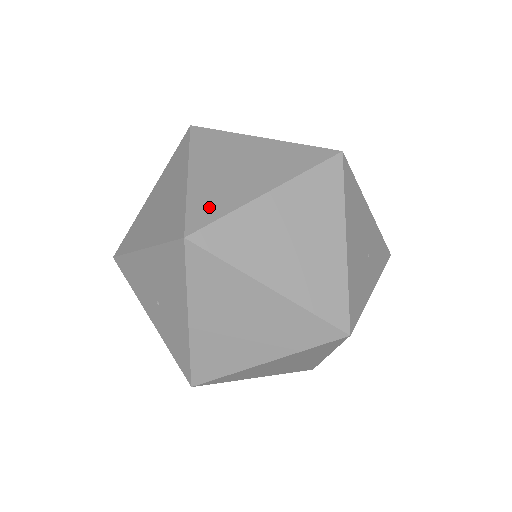
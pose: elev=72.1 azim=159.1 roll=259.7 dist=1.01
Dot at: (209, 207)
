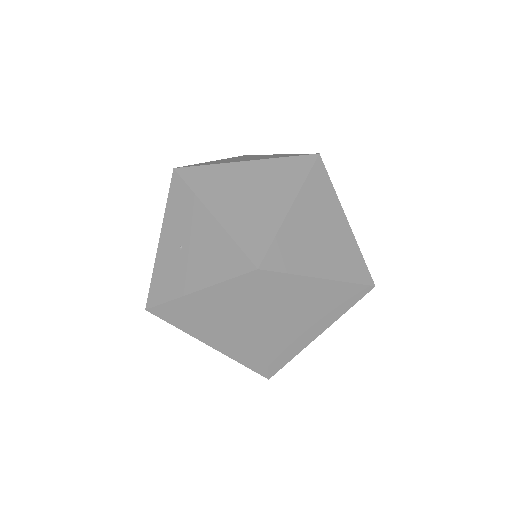
Dot at: (286, 256)
